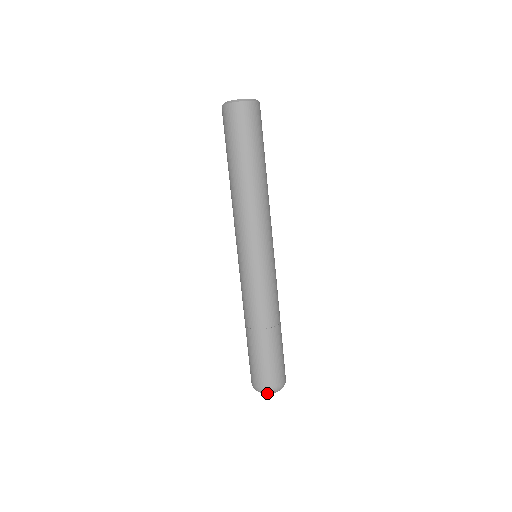
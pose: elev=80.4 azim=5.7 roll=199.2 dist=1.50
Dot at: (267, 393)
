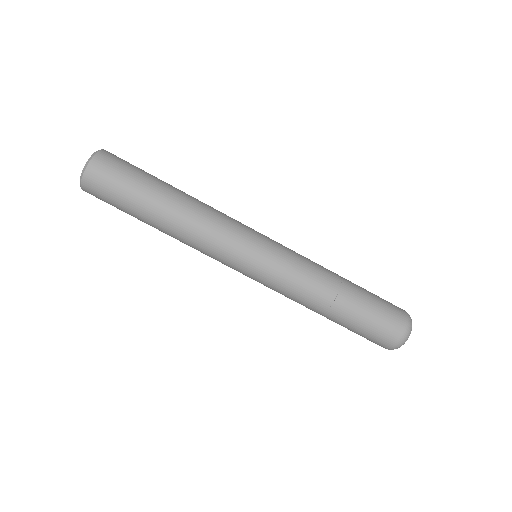
Dot at: (408, 336)
